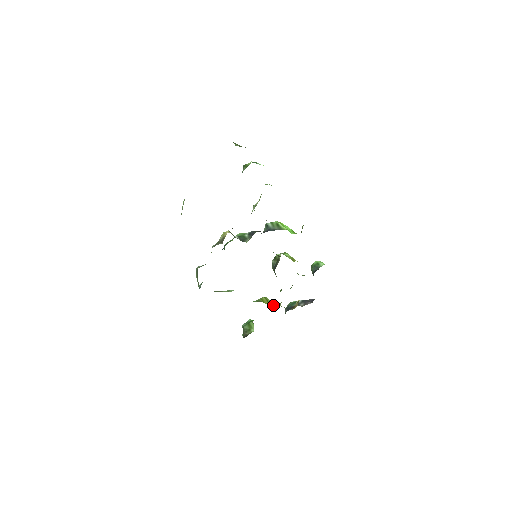
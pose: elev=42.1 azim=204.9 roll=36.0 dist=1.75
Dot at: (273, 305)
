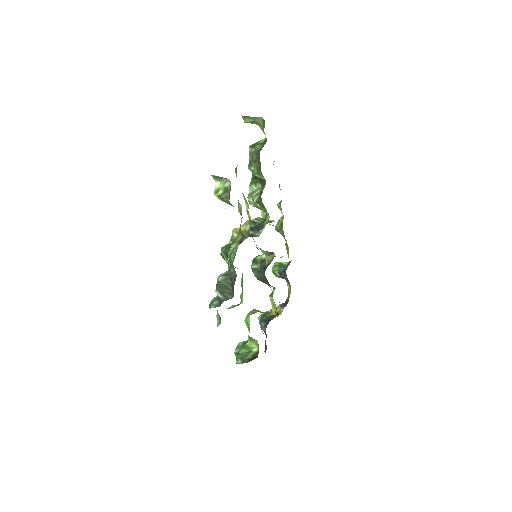
Dot at: occluded
